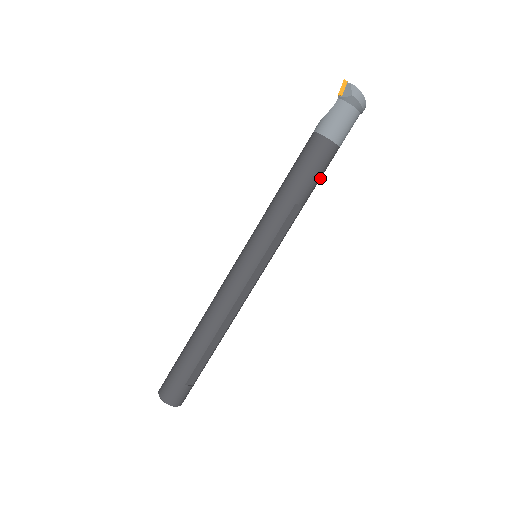
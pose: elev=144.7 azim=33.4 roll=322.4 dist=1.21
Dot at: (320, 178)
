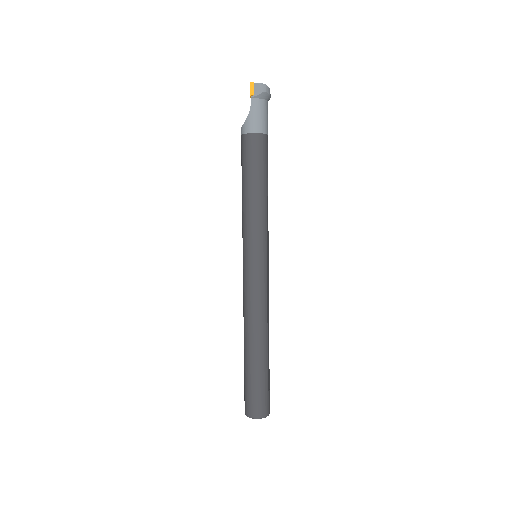
Dot at: occluded
